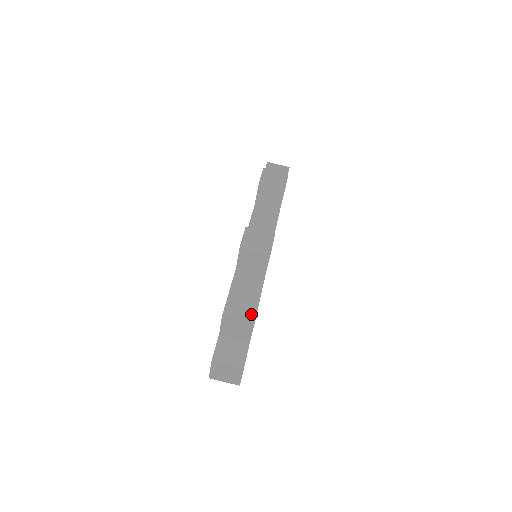
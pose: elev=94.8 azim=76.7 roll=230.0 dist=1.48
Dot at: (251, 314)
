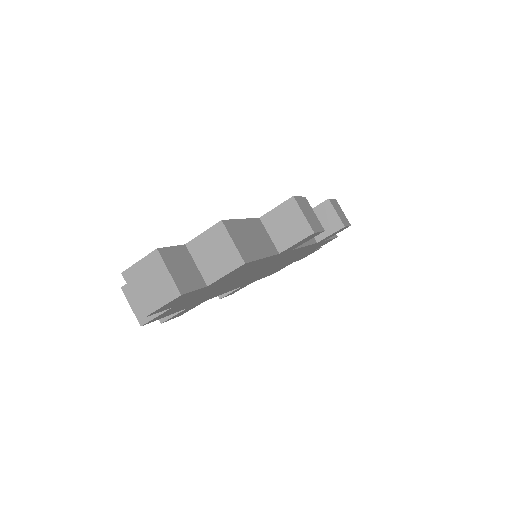
Dot at: (248, 254)
